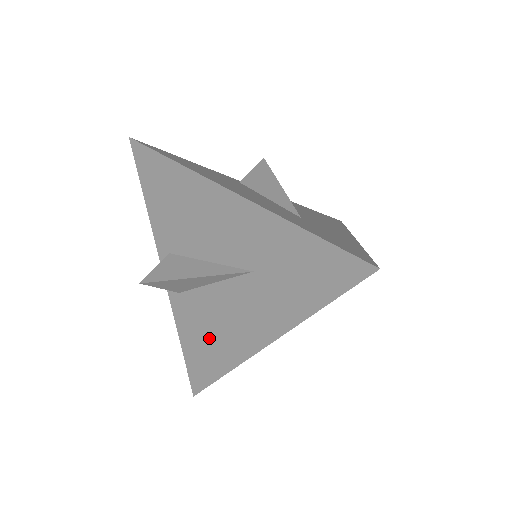
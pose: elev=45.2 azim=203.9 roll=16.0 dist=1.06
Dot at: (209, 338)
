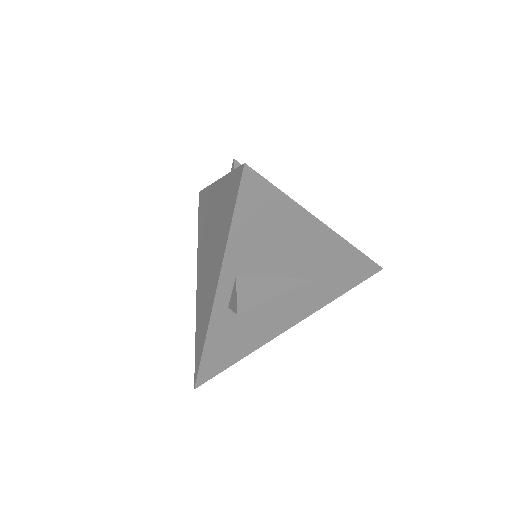
Dot at: (244, 335)
